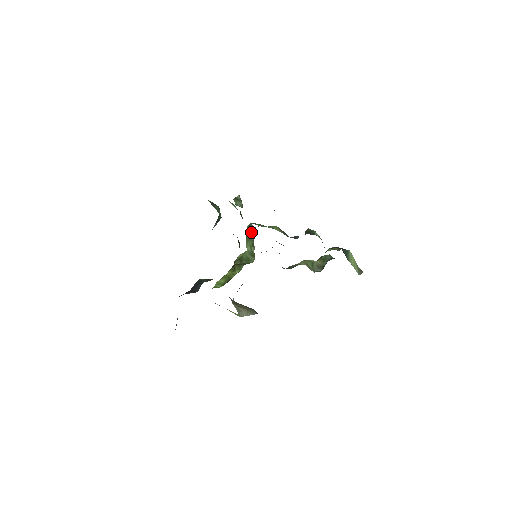
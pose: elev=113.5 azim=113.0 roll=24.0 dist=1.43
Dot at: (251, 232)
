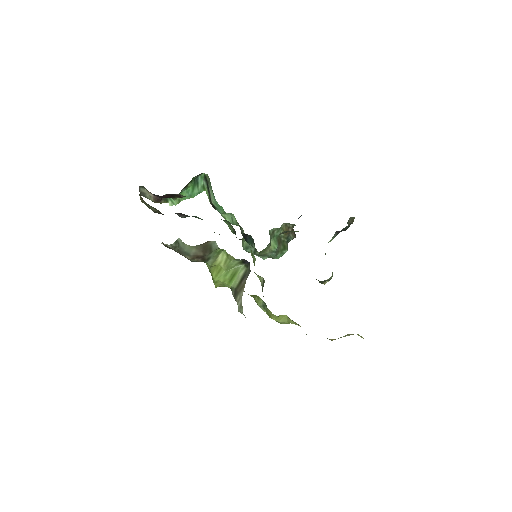
Dot at: occluded
